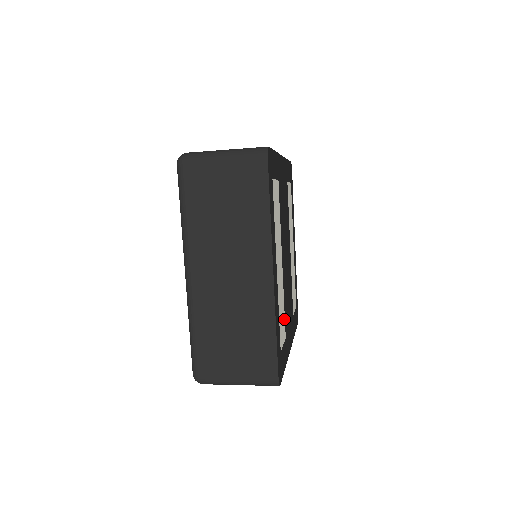
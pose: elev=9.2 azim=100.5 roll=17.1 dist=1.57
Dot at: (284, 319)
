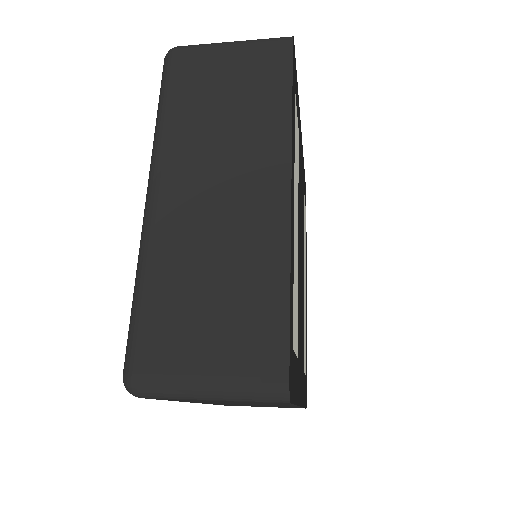
Dot at: (297, 323)
